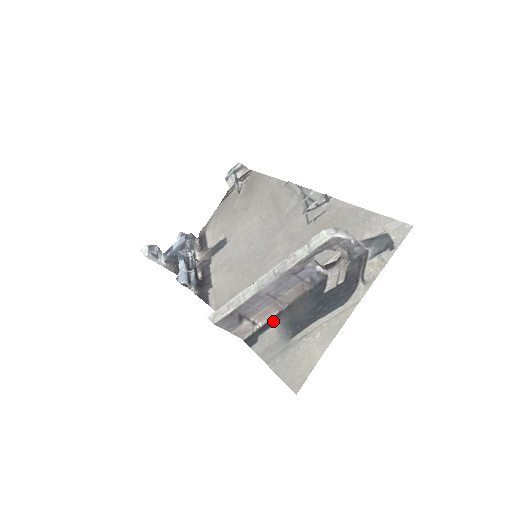
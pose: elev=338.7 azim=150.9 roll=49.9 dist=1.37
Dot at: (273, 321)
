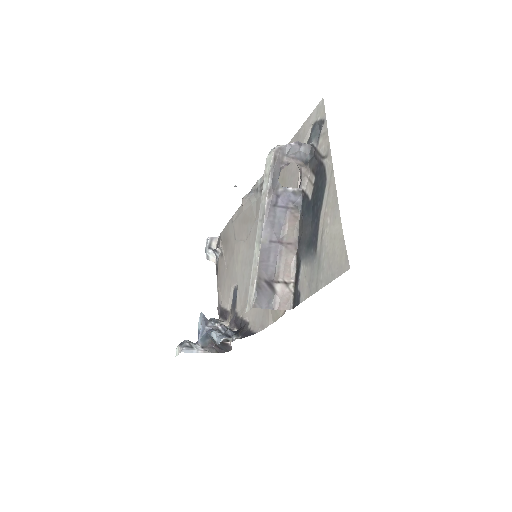
Dot at: (298, 266)
